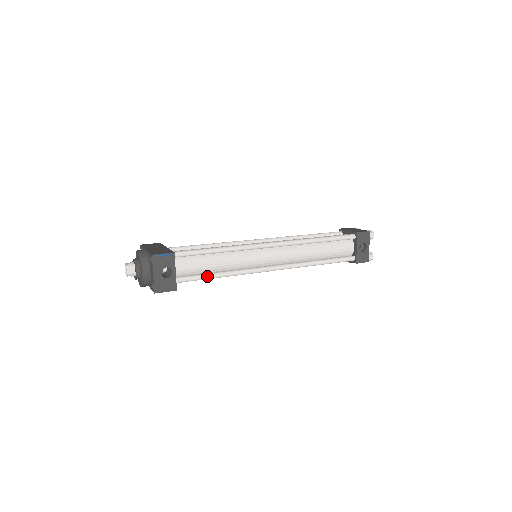
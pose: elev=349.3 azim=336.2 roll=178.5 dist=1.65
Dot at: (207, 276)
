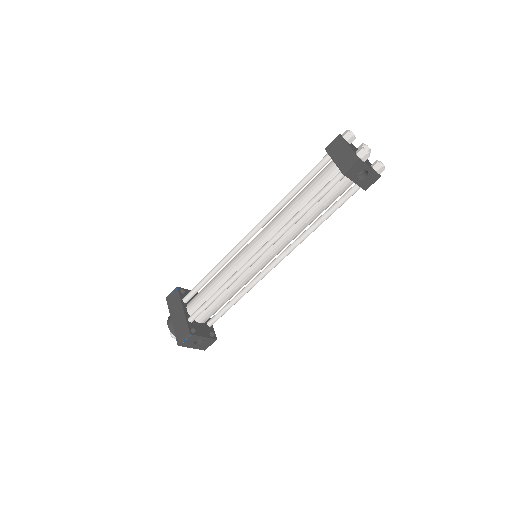
Dot at: (230, 307)
